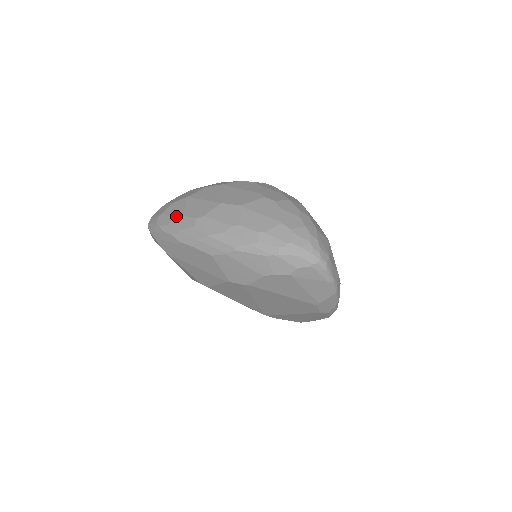
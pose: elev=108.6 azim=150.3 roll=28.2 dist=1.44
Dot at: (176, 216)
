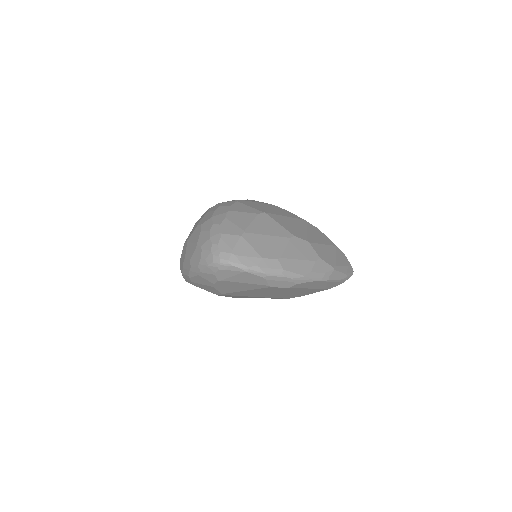
Dot at: occluded
